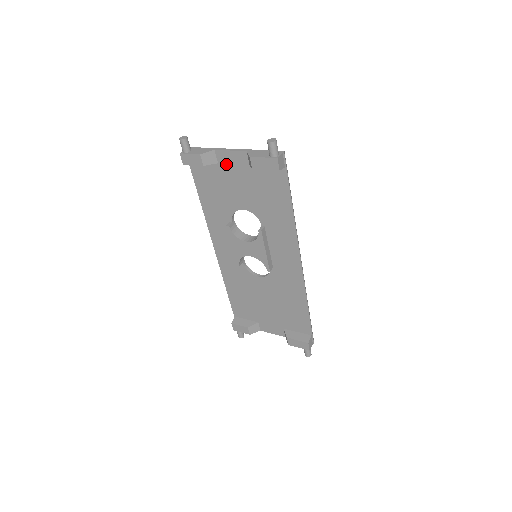
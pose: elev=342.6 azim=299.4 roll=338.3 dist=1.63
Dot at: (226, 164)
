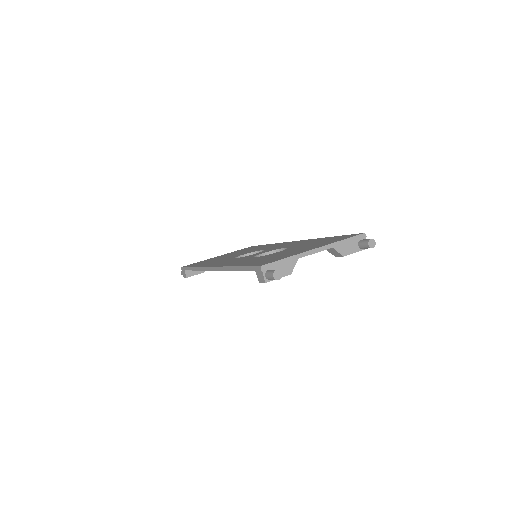
Dot at: occluded
